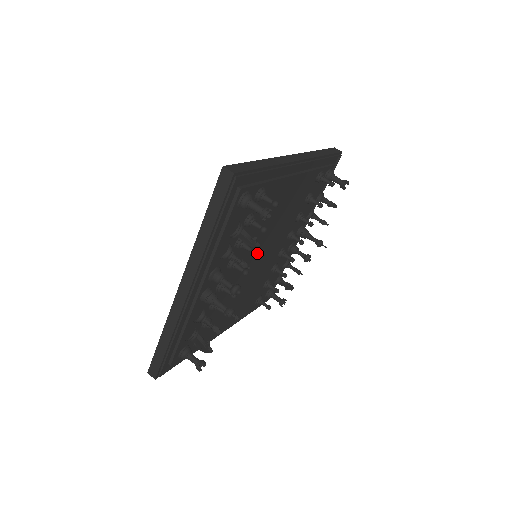
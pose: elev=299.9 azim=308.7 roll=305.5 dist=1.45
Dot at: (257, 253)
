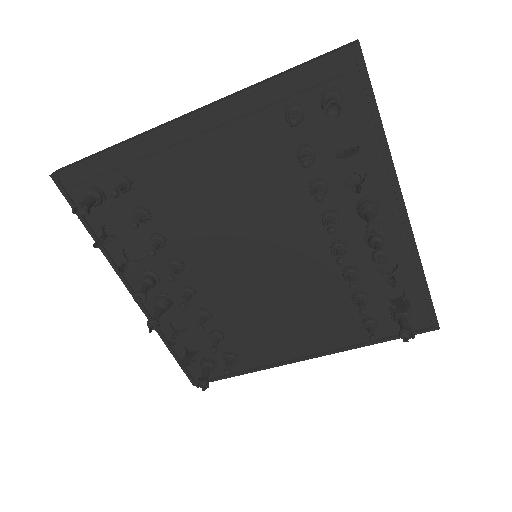
Dot at: (239, 252)
